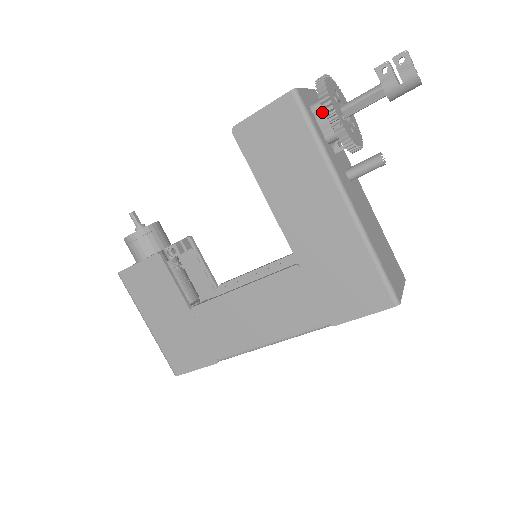
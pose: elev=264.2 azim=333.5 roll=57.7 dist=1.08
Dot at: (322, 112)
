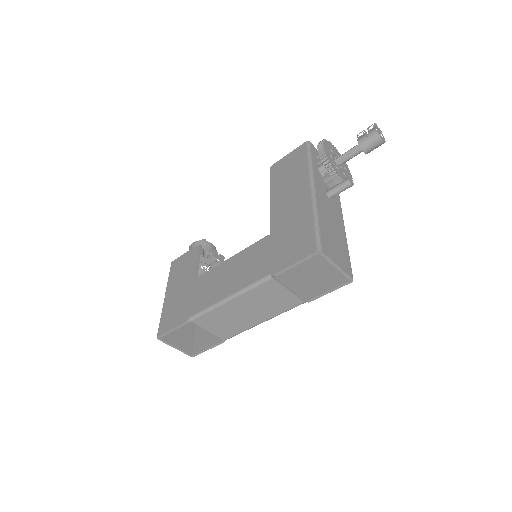
Dot at: occluded
